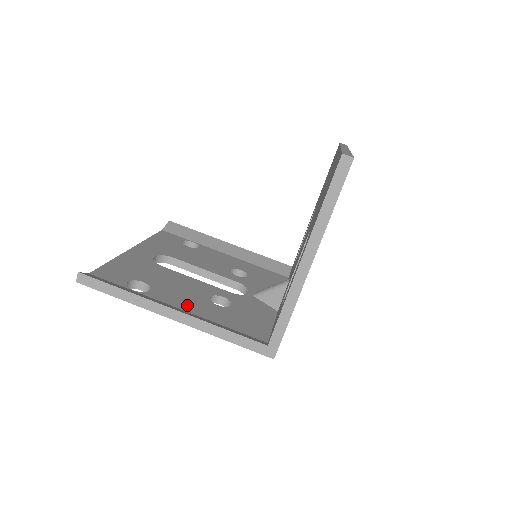
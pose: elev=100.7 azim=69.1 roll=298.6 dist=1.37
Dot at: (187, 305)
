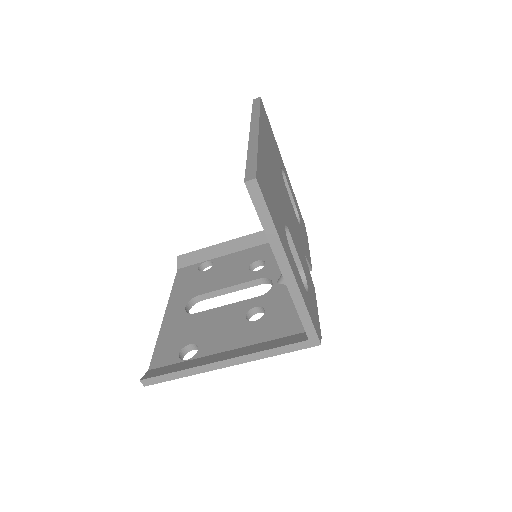
Dot at: (232, 342)
